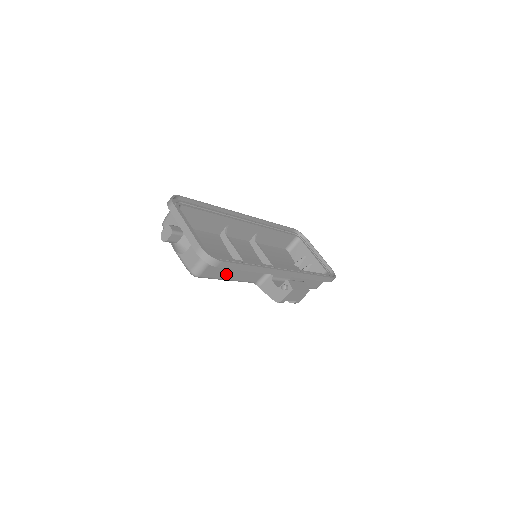
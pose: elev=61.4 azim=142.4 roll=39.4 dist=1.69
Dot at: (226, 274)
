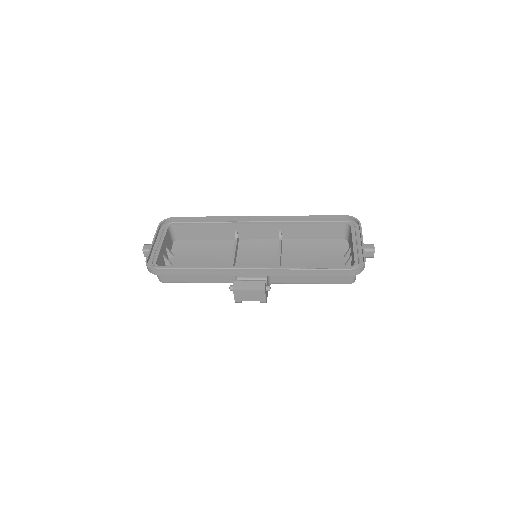
Dot at: (188, 278)
